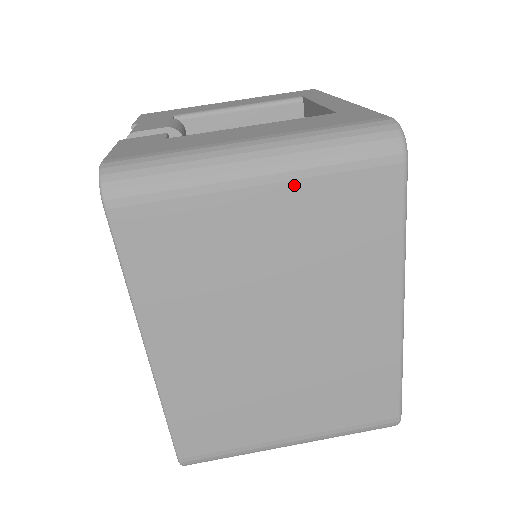
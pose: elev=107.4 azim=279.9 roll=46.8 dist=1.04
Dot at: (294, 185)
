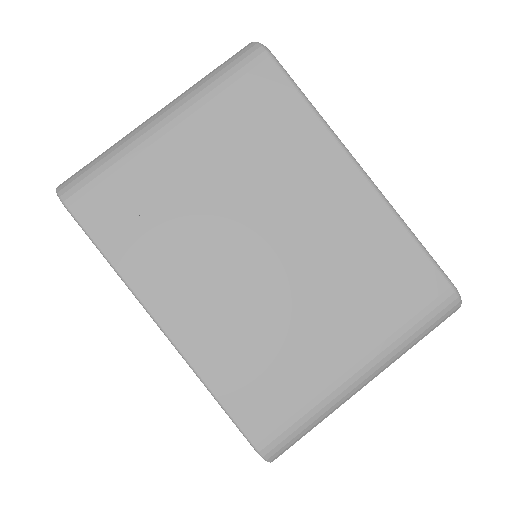
Dot at: (197, 116)
